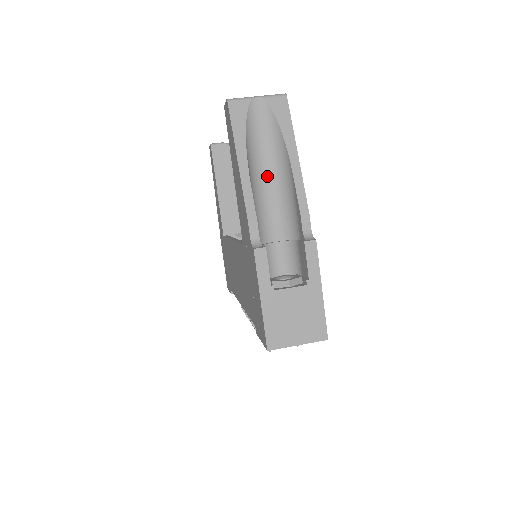
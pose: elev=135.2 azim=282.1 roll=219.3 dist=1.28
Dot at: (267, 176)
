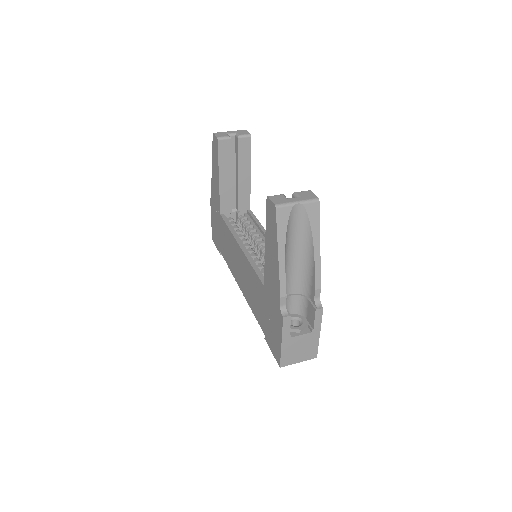
Dot at: (294, 255)
